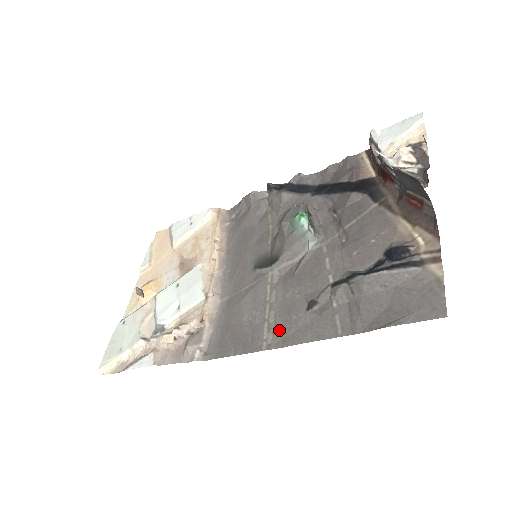
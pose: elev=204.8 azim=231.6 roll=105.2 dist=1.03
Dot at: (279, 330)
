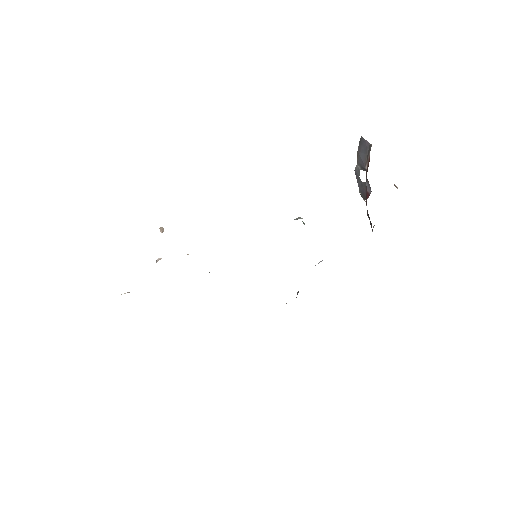
Dot at: occluded
